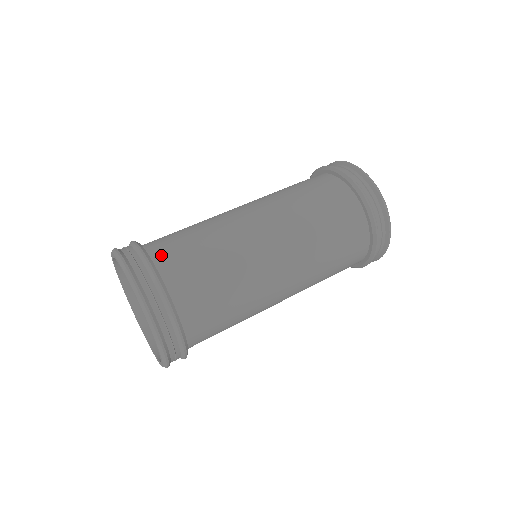
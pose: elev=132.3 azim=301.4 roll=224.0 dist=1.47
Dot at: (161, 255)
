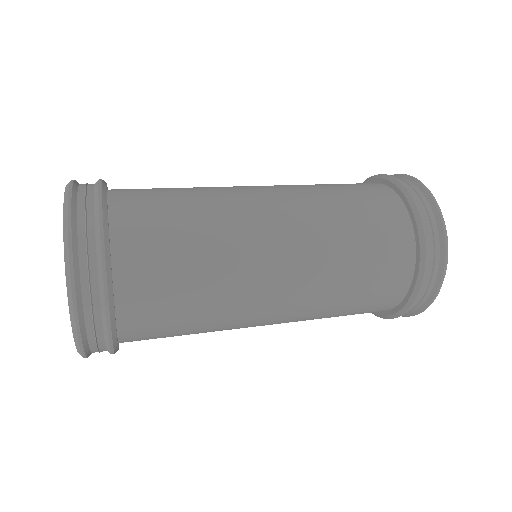
Dot at: occluded
